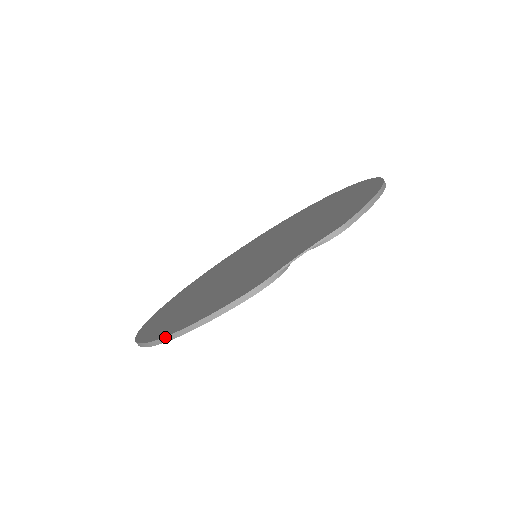
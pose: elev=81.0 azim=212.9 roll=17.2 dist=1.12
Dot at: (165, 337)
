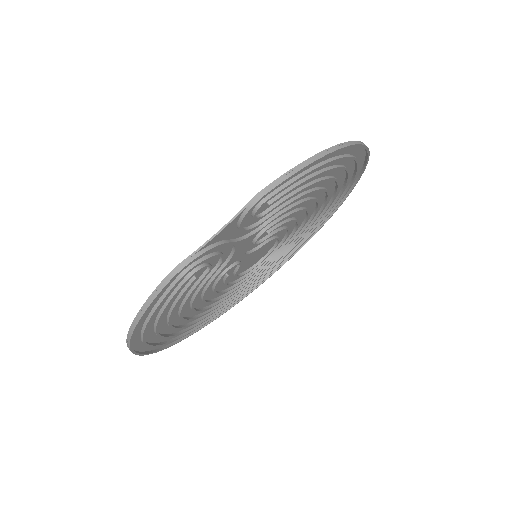
Dot at: (127, 338)
